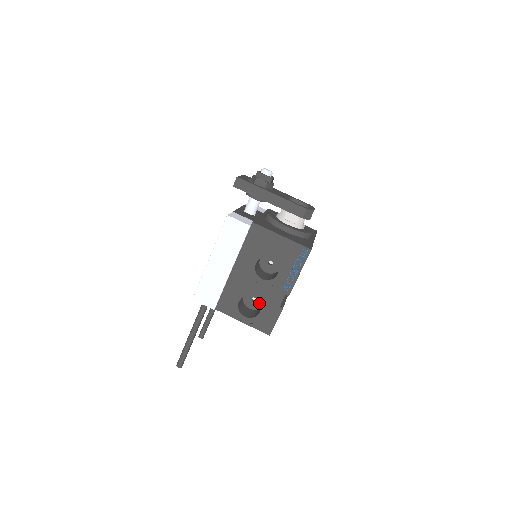
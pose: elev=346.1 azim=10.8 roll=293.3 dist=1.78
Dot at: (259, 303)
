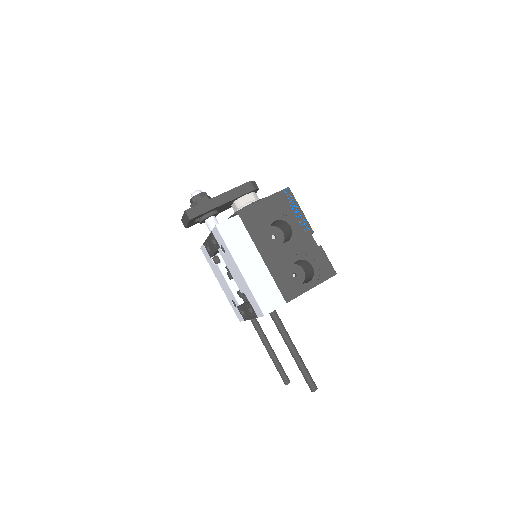
Dot at: (300, 273)
